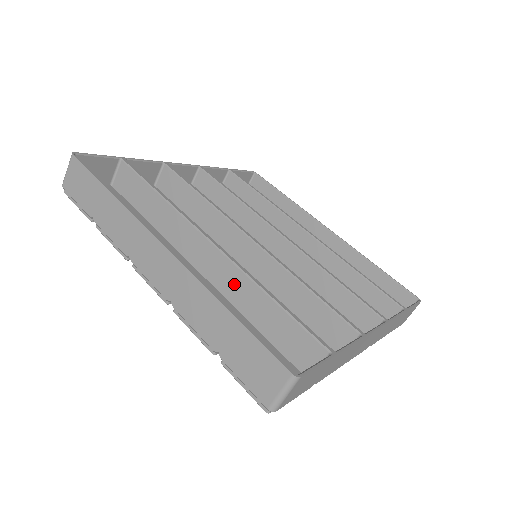
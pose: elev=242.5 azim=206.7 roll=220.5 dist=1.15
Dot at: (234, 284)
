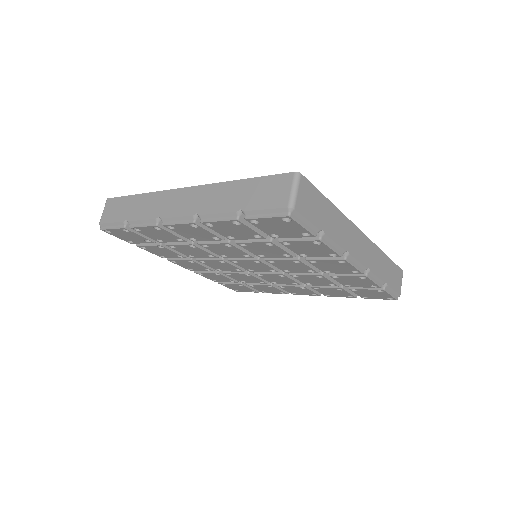
Dot at: occluded
